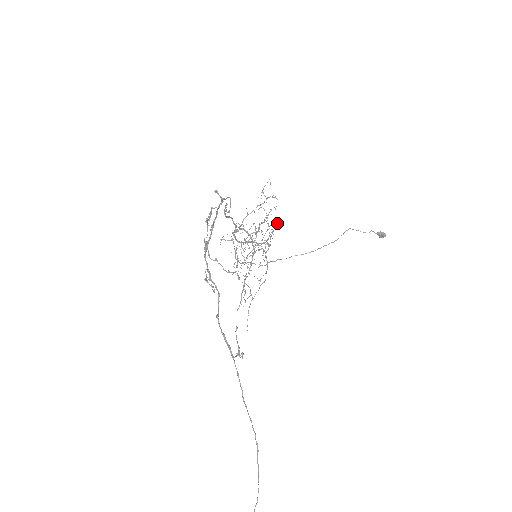
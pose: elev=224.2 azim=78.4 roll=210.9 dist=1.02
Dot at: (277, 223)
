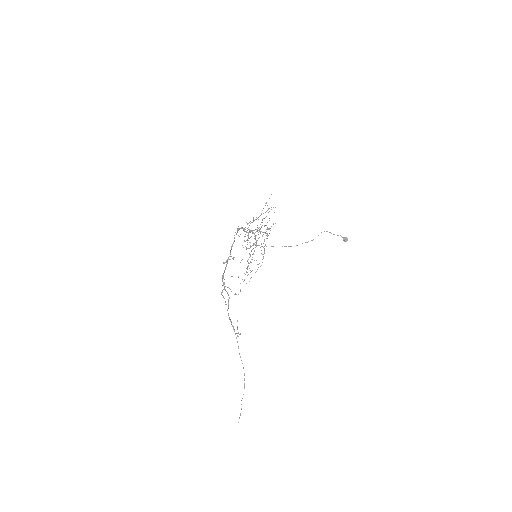
Dot at: occluded
